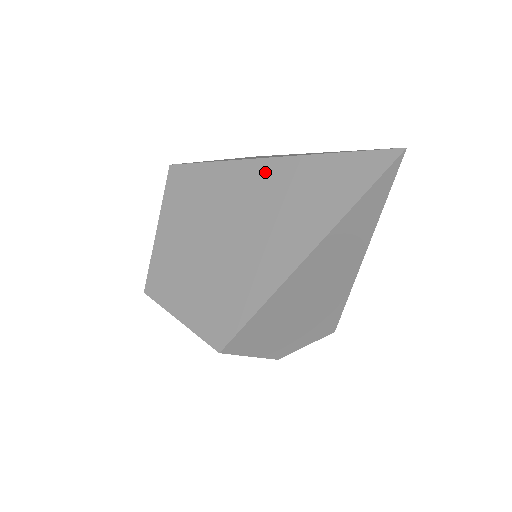
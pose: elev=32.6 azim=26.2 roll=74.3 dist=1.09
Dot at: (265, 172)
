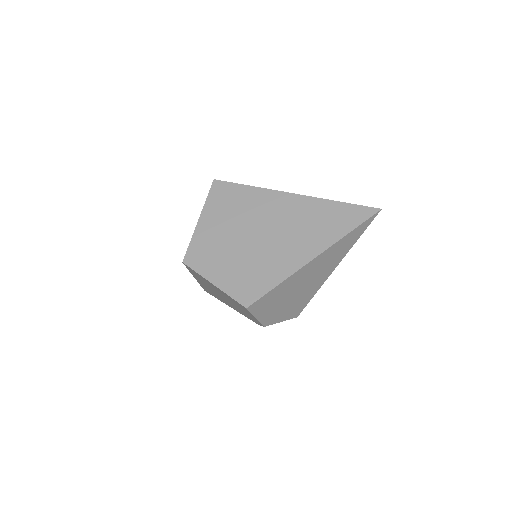
Dot at: (291, 201)
